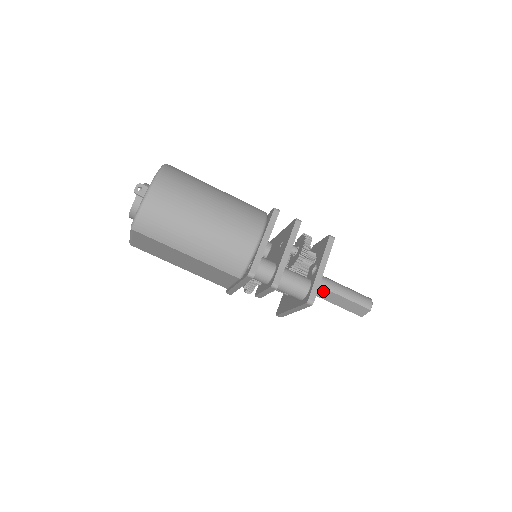
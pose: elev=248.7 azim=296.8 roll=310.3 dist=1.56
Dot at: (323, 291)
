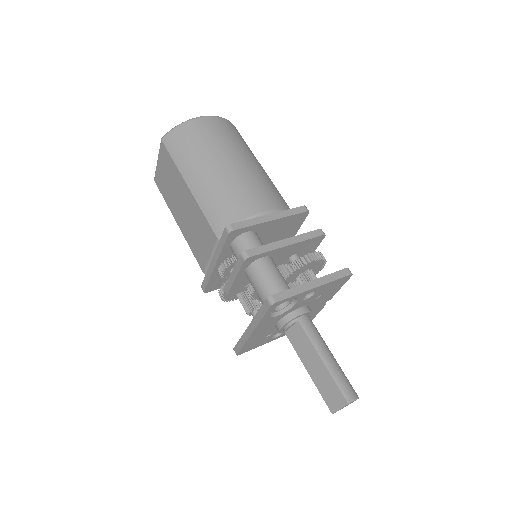
Dot at: (302, 338)
